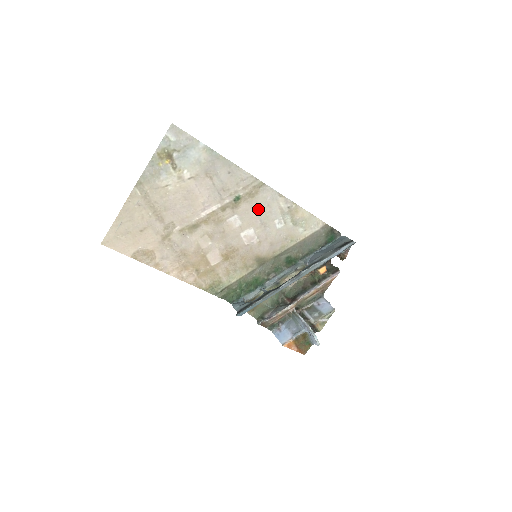
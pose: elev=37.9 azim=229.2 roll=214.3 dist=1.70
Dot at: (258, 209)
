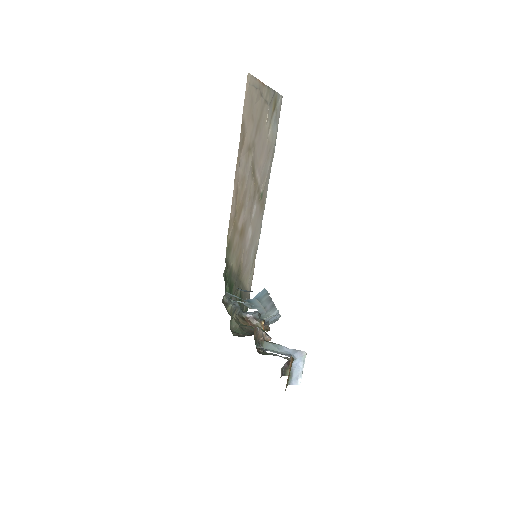
Dot at: (257, 222)
